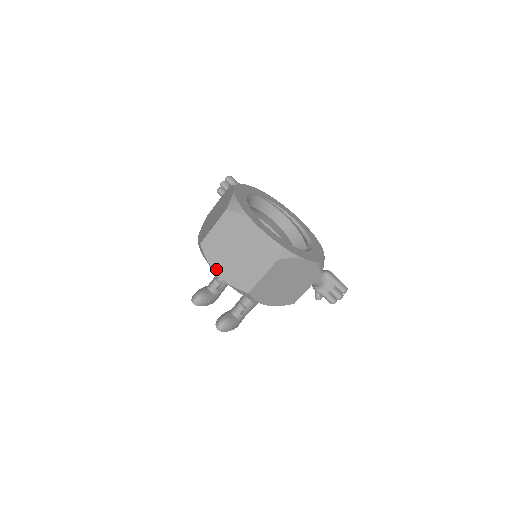
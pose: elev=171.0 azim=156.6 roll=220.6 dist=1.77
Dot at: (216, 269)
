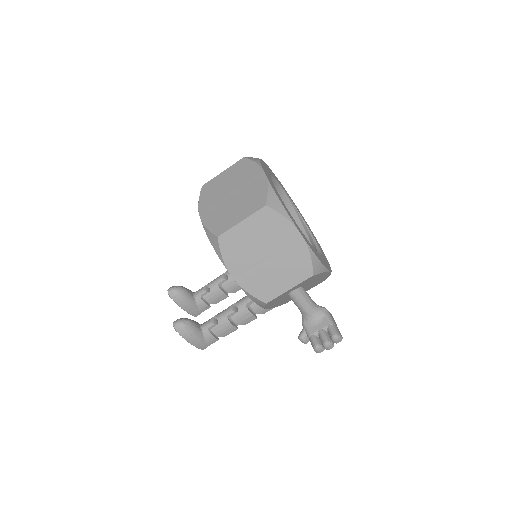
Dot at: (202, 210)
